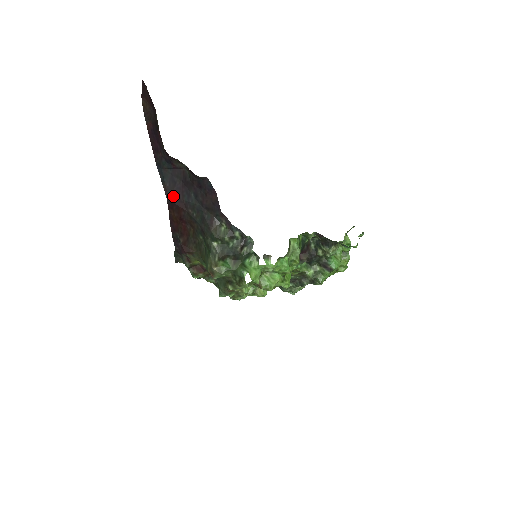
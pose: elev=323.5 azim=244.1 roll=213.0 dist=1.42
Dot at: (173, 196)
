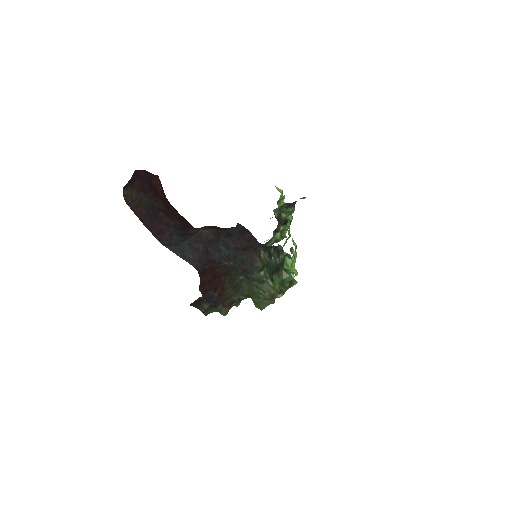
Dot at: (203, 263)
